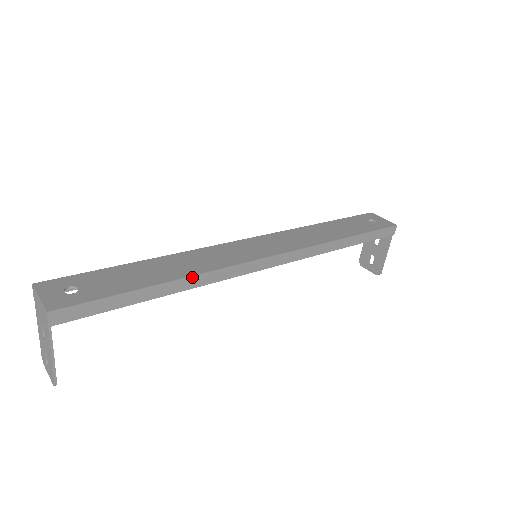
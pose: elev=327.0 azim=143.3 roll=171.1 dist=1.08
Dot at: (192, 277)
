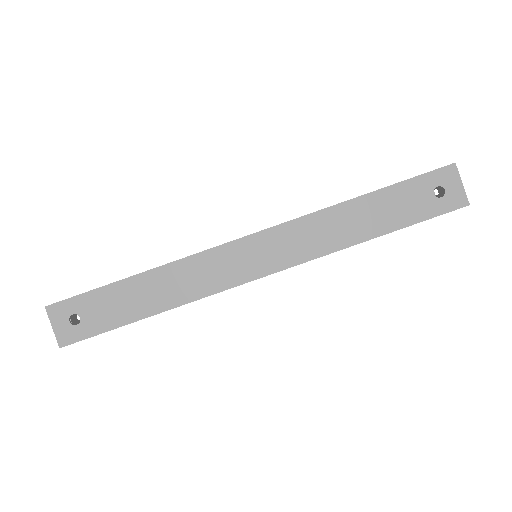
Dot at: occluded
